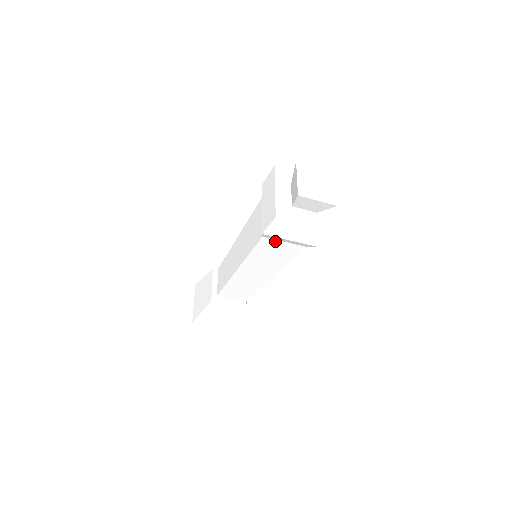
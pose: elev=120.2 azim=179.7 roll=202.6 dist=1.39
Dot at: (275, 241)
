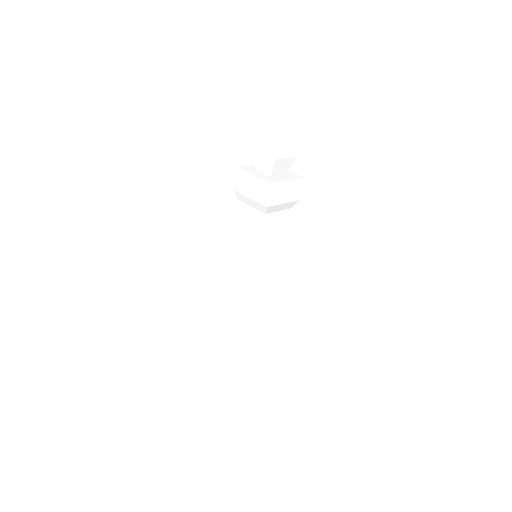
Dot at: (273, 214)
